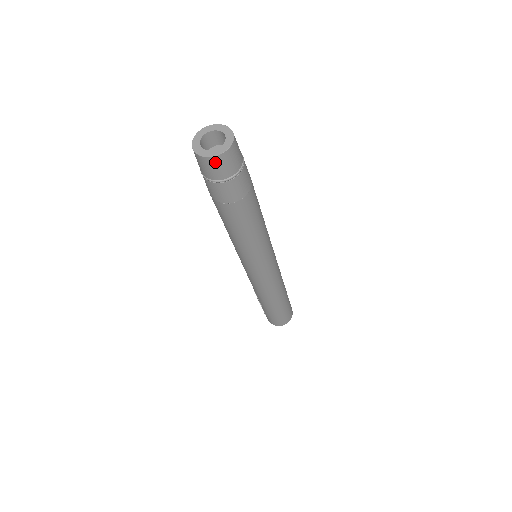
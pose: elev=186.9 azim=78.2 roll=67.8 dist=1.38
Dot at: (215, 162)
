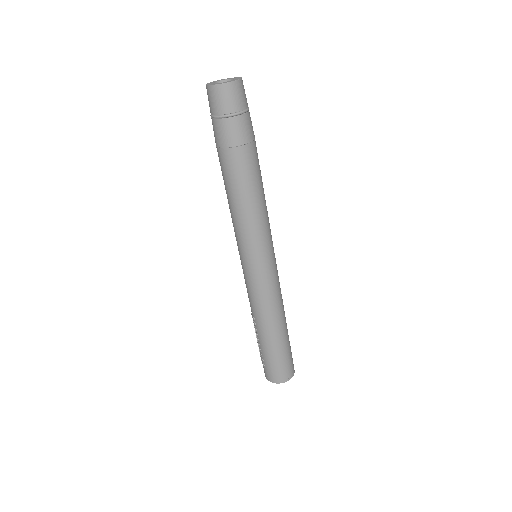
Dot at: (225, 90)
